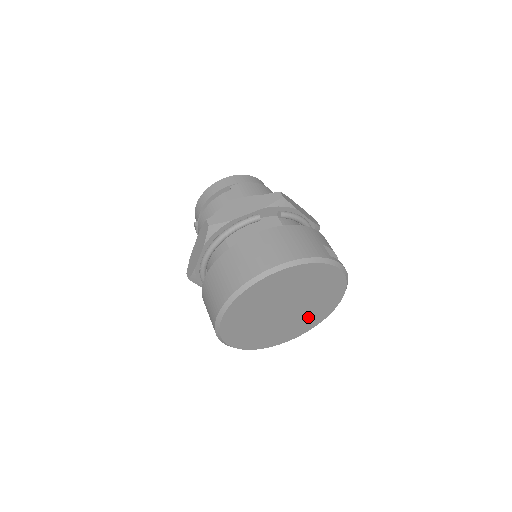
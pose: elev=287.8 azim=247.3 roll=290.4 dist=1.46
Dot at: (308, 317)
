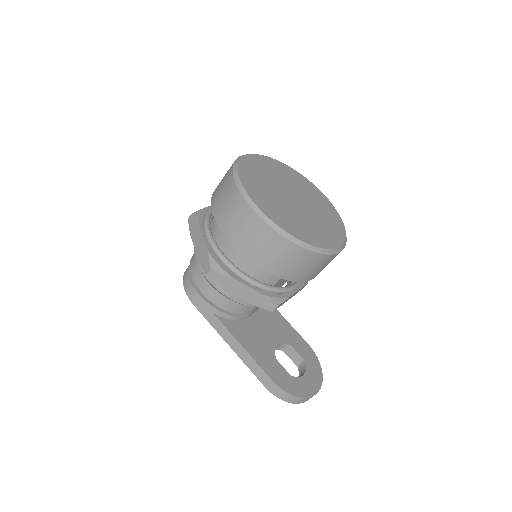
Dot at: (326, 218)
